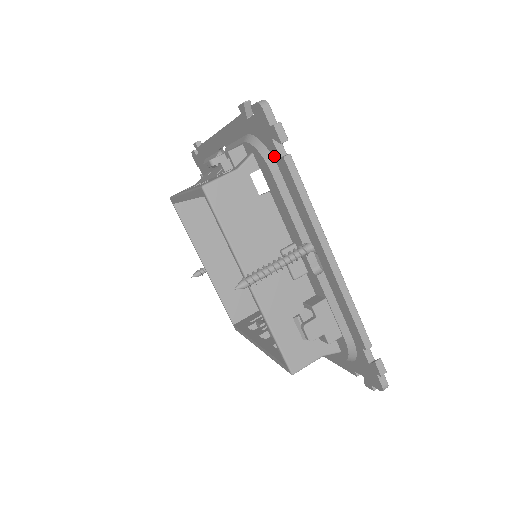
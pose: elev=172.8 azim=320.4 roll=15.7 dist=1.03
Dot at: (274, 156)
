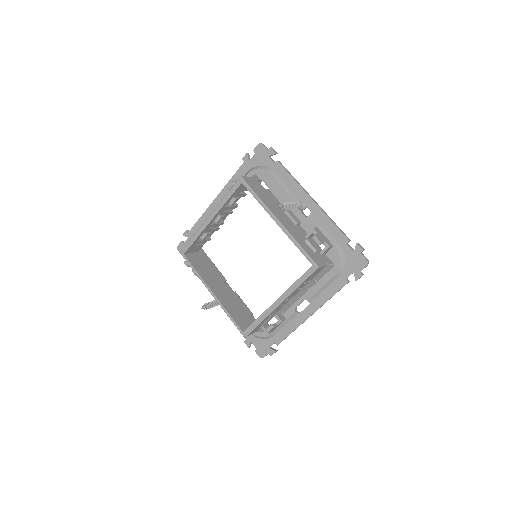
Dot at: (270, 166)
